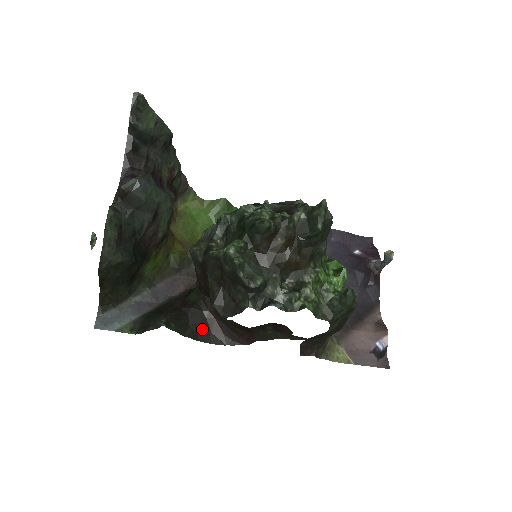
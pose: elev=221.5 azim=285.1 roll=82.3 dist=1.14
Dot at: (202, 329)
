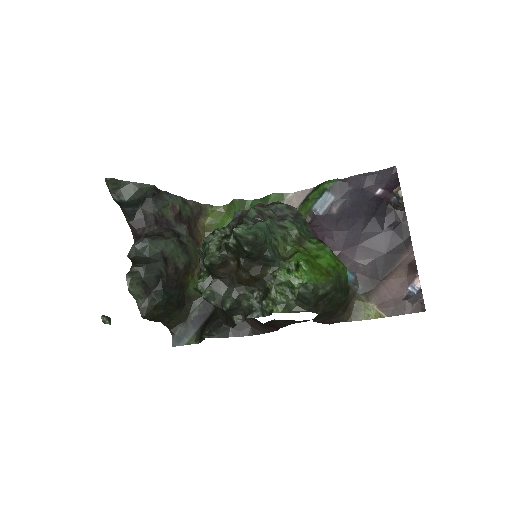
Dot at: (242, 326)
